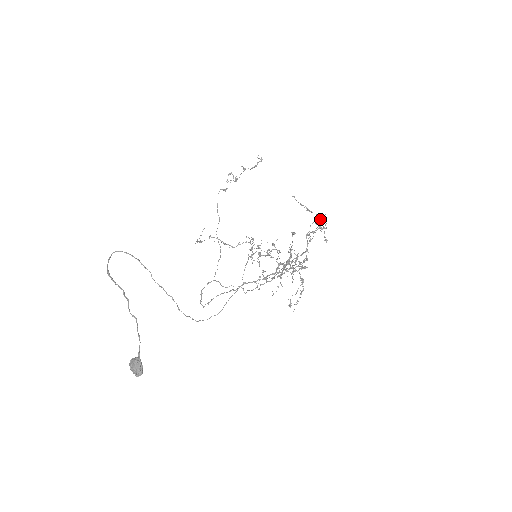
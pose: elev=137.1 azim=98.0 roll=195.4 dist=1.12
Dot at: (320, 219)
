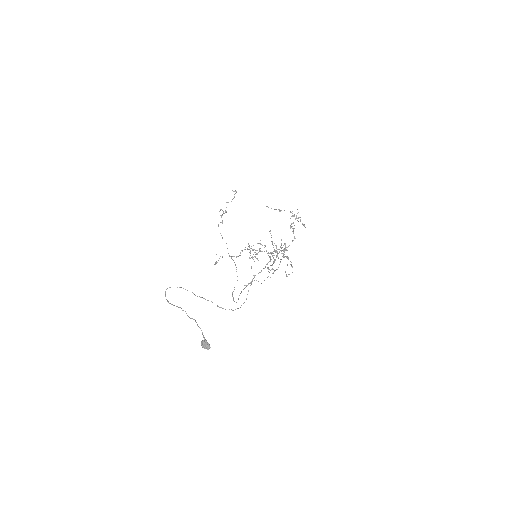
Dot at: (292, 213)
